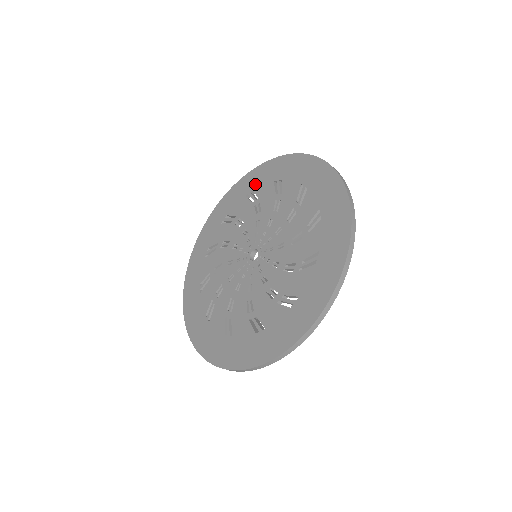
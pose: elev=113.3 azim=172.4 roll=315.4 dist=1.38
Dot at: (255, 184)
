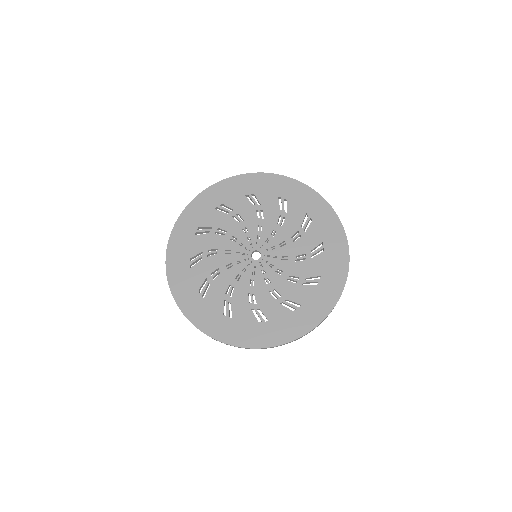
Dot at: (196, 222)
